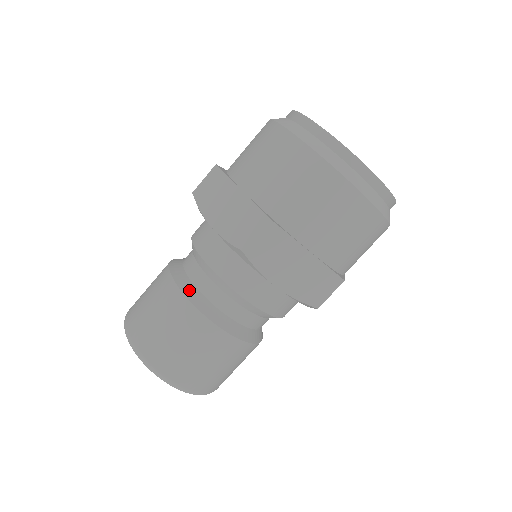
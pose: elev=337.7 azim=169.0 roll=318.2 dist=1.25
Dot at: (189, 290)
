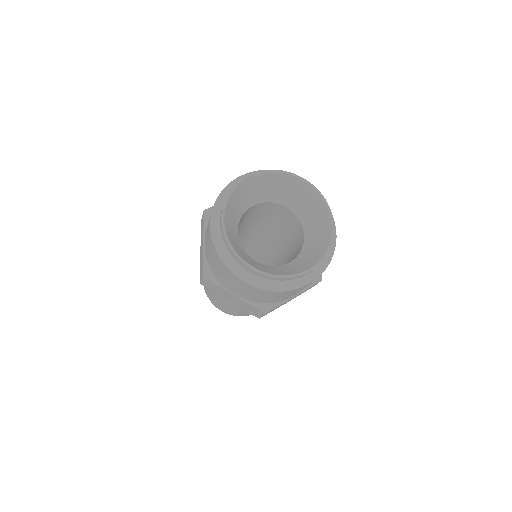
Dot at: occluded
